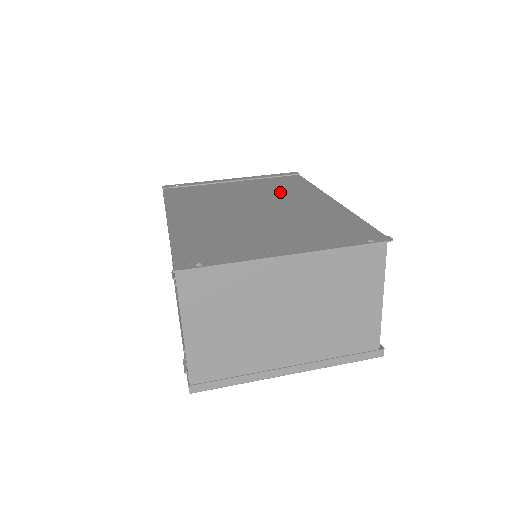
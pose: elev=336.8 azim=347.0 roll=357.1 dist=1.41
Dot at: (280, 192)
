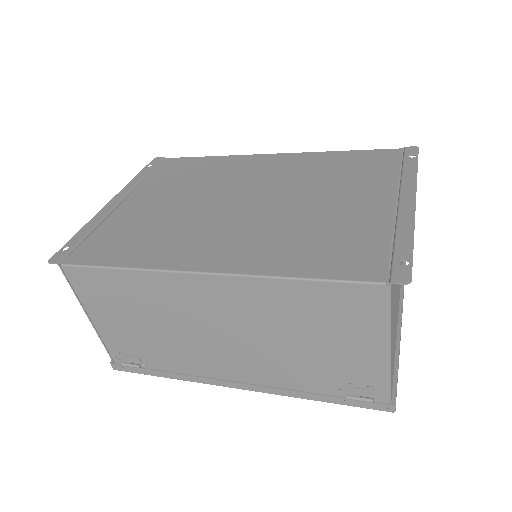
Dot at: (212, 178)
